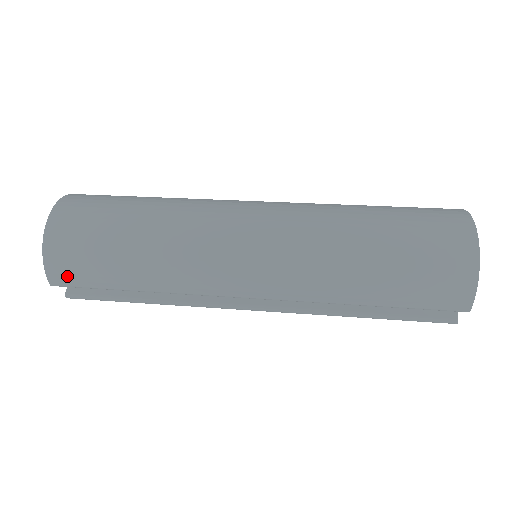
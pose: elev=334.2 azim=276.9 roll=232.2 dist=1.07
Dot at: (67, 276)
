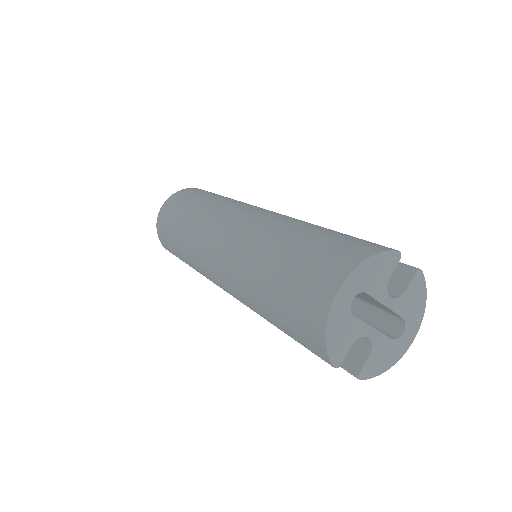
Dot at: (165, 245)
